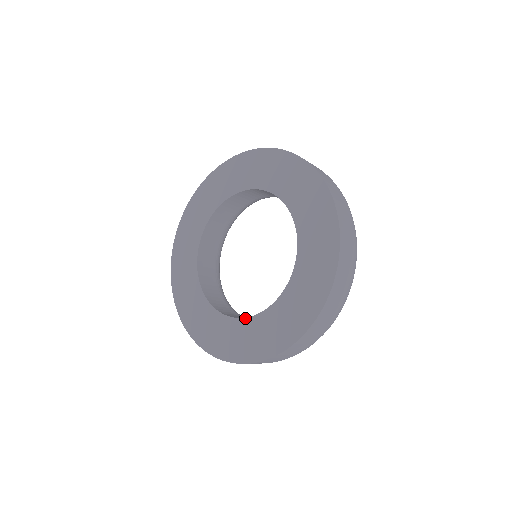
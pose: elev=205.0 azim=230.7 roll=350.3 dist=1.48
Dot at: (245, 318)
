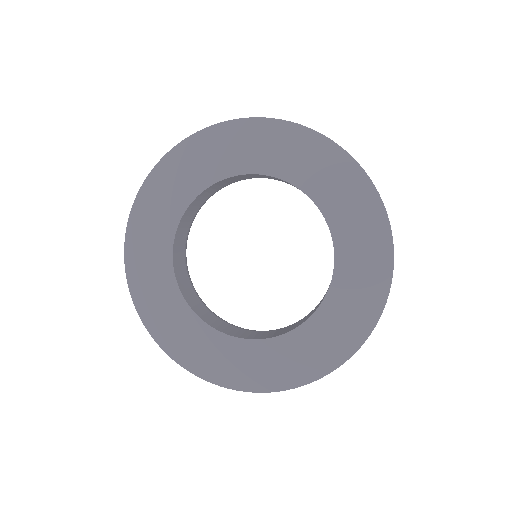
Dot at: (290, 331)
